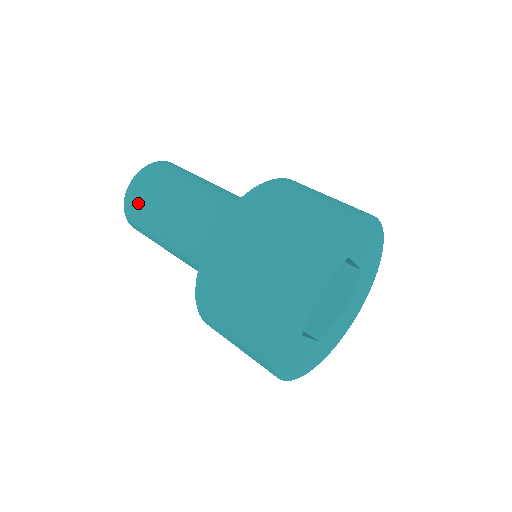
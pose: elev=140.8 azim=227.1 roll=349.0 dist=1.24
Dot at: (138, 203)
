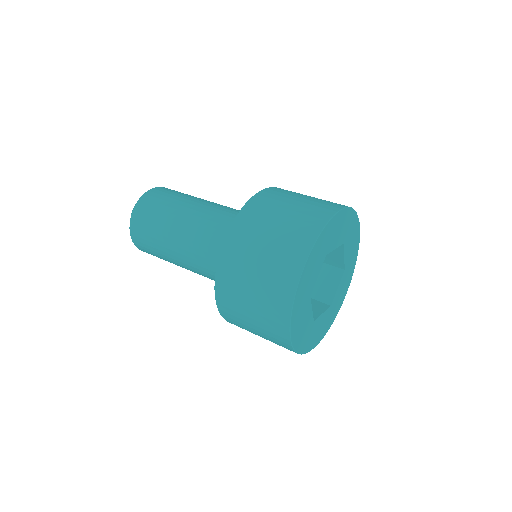
Dot at: (145, 244)
